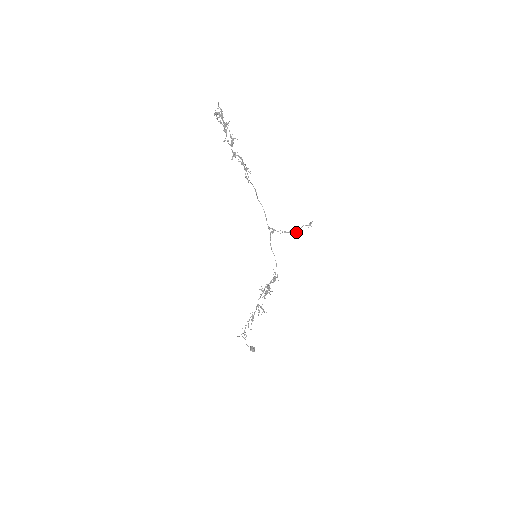
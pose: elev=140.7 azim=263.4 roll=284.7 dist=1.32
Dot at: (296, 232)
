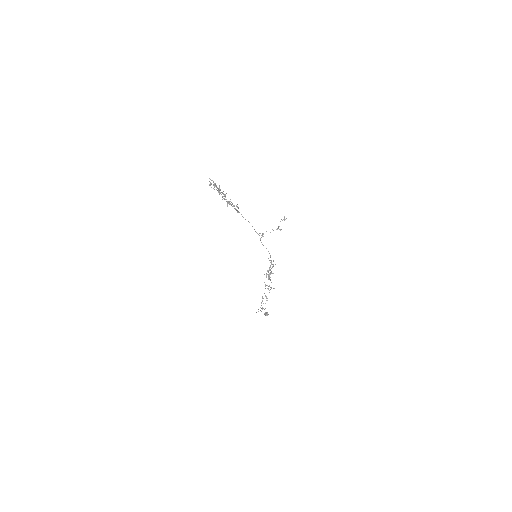
Dot at: (277, 228)
